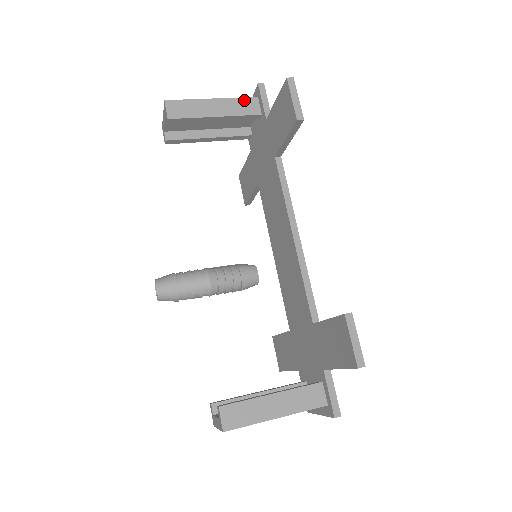
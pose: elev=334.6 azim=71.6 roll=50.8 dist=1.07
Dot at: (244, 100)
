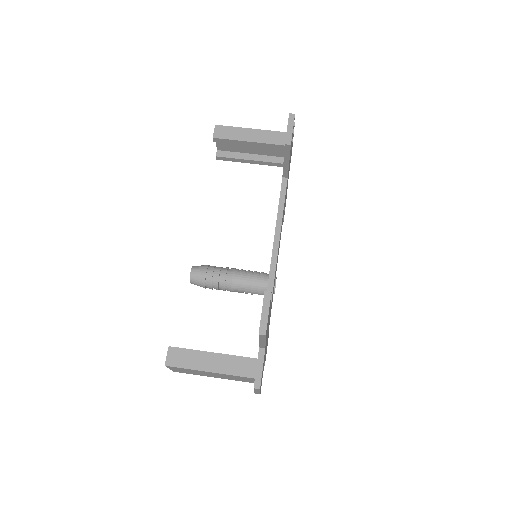
Dot at: (276, 133)
